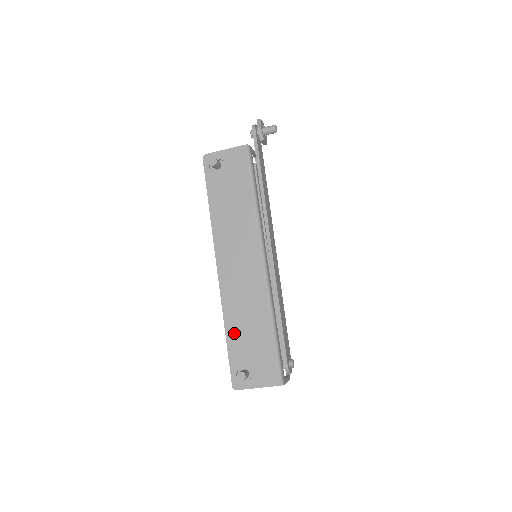
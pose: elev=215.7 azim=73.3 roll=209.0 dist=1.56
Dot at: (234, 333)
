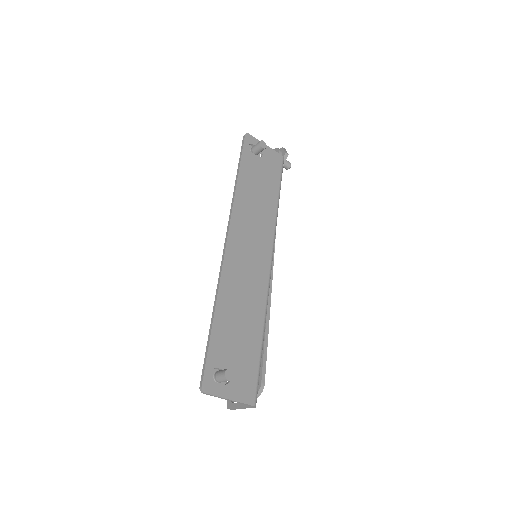
Dot at: (224, 321)
